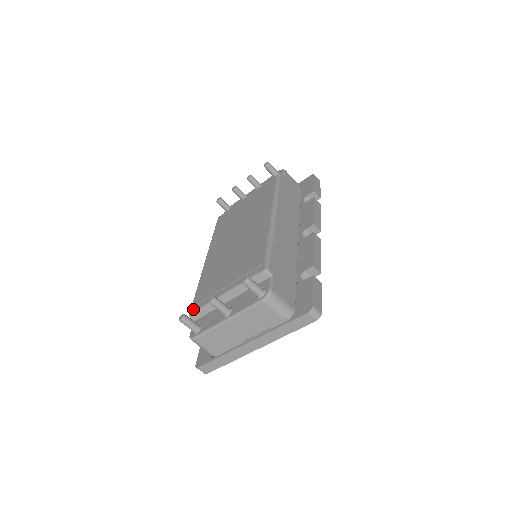
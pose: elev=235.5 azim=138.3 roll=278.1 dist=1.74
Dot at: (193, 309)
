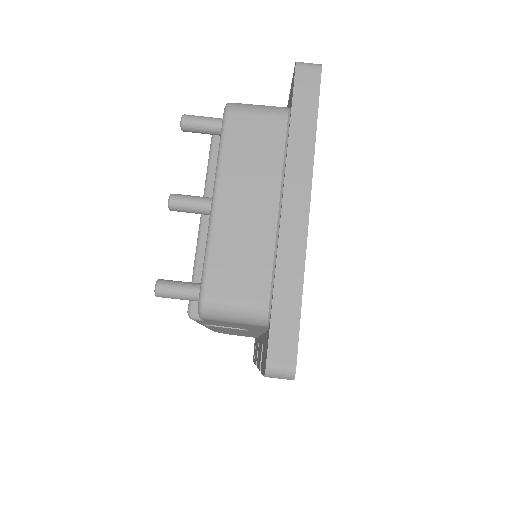
Dot at: (188, 304)
